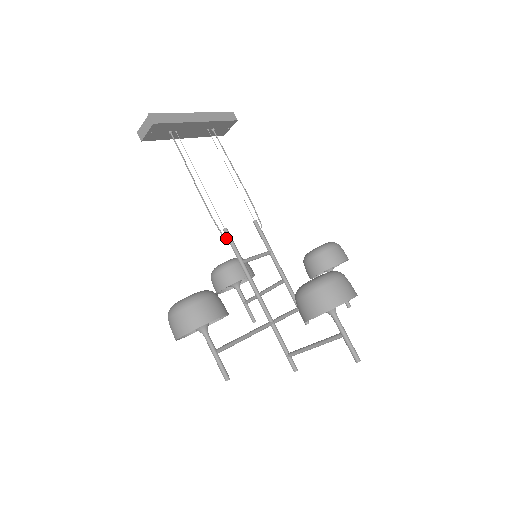
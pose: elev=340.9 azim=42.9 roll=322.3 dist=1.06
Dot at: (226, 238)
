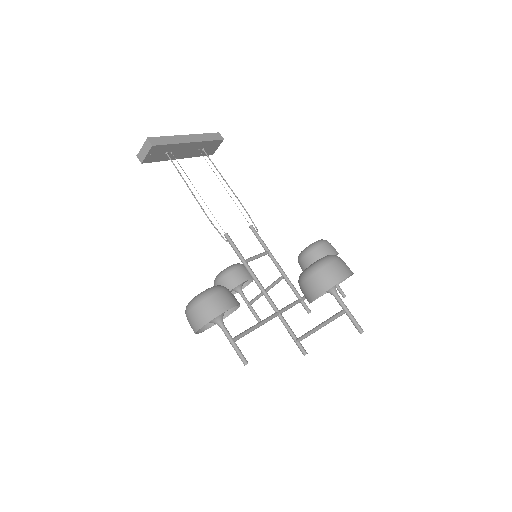
Dot at: occluded
